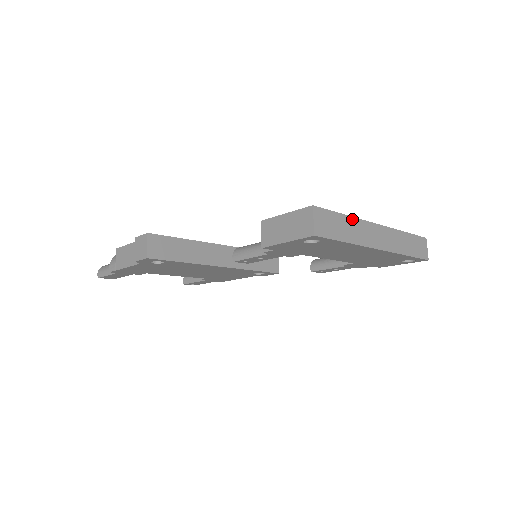
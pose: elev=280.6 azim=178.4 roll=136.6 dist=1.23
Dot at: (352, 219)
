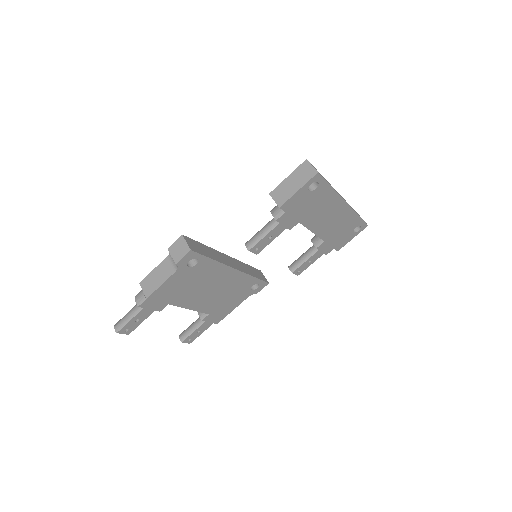
Dot at: occluded
